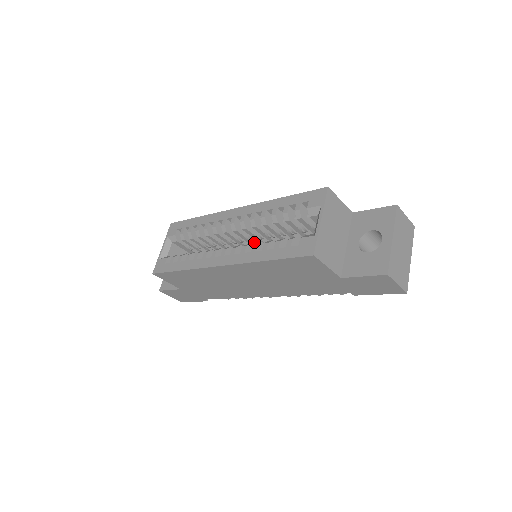
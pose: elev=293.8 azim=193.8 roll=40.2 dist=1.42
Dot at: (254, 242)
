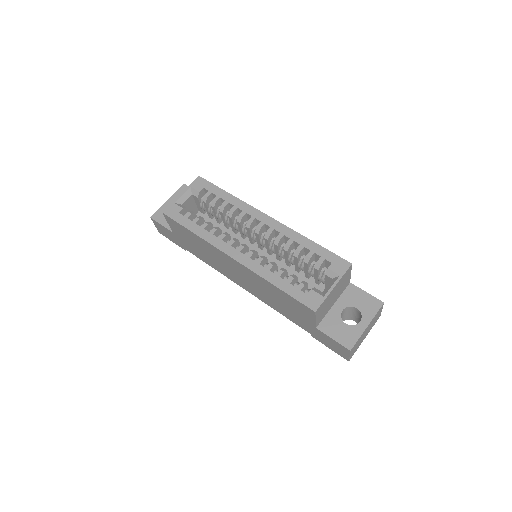
Dot at: (262, 246)
